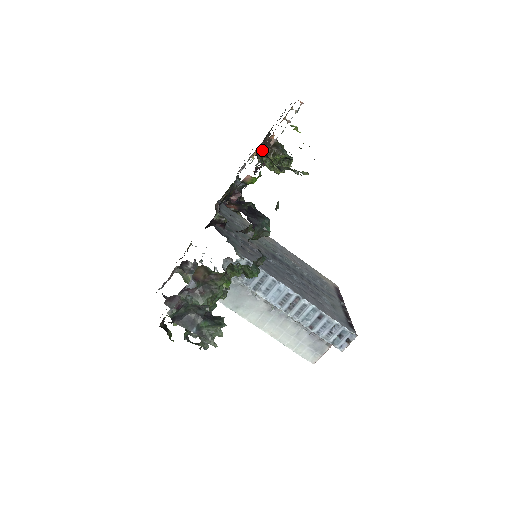
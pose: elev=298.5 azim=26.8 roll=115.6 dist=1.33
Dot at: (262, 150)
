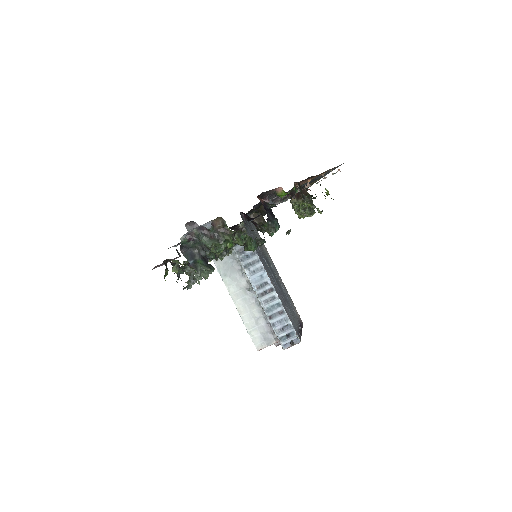
Dot at: (298, 185)
